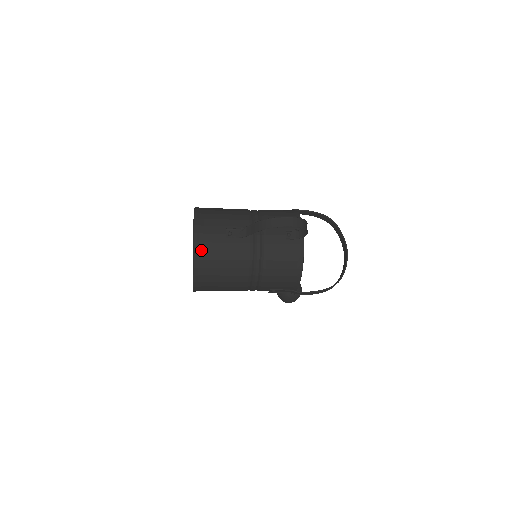
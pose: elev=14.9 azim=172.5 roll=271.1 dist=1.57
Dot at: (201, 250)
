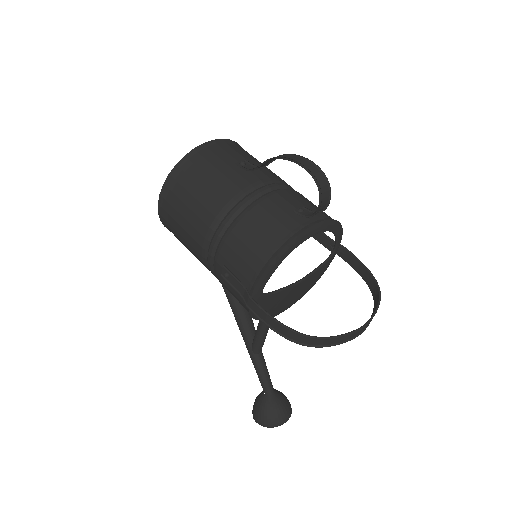
Dot at: (200, 154)
